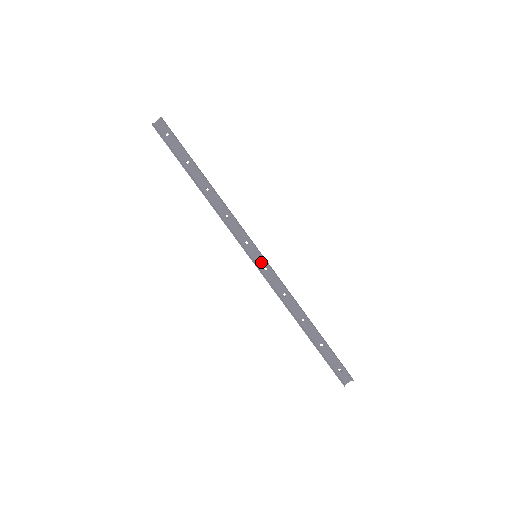
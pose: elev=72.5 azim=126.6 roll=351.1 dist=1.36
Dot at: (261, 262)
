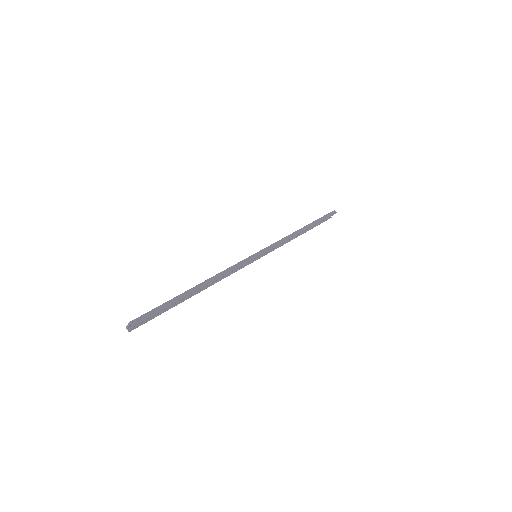
Dot at: occluded
